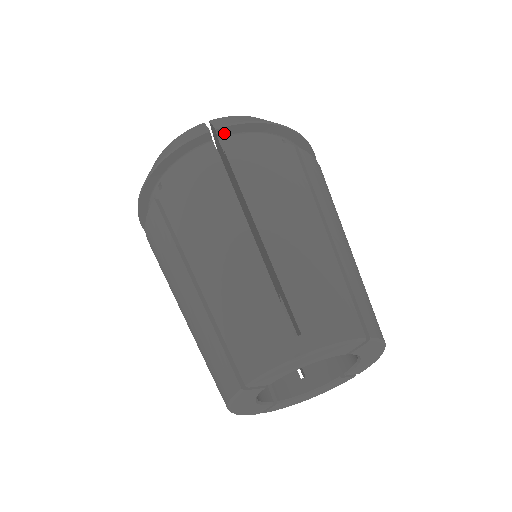
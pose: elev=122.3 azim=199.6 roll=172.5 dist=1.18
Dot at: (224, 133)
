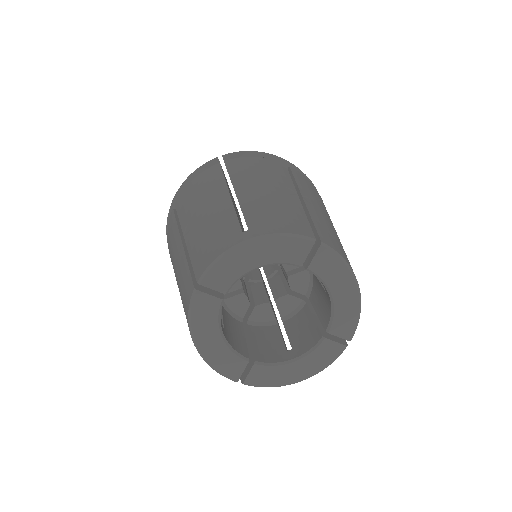
Dot at: occluded
